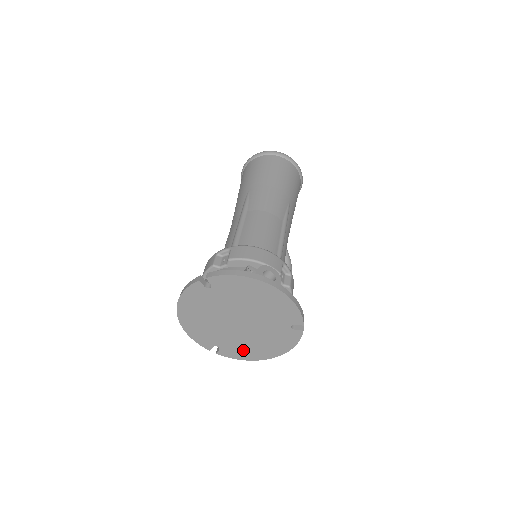
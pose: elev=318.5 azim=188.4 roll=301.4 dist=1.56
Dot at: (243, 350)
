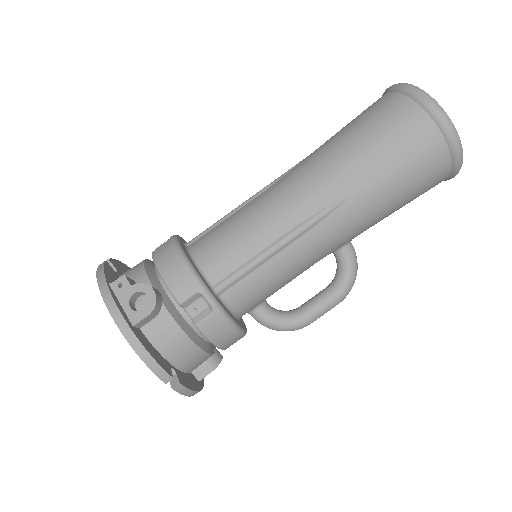
Dot at: occluded
